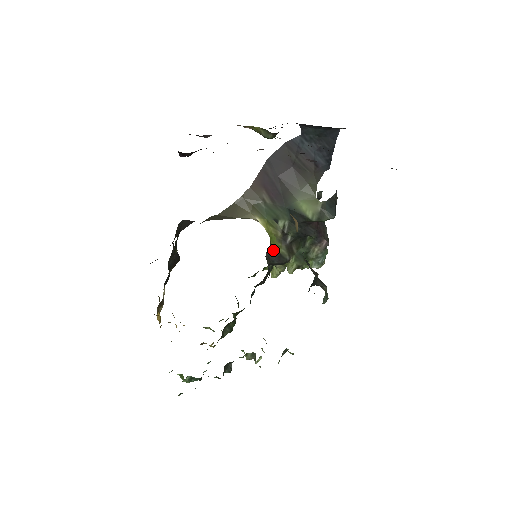
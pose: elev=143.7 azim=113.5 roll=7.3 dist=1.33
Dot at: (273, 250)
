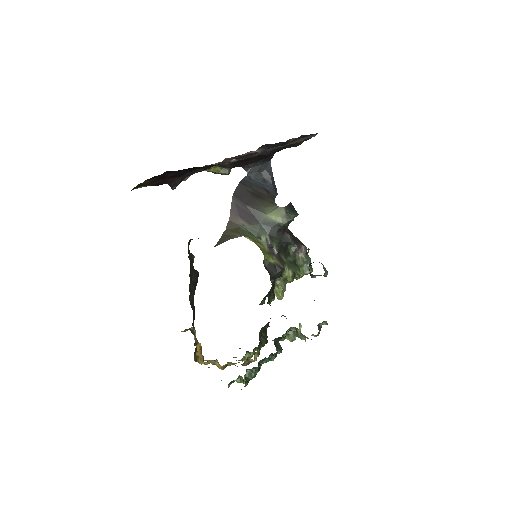
Dot at: (268, 262)
